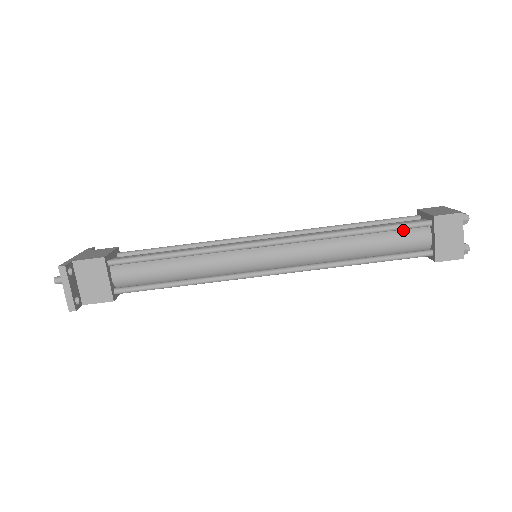
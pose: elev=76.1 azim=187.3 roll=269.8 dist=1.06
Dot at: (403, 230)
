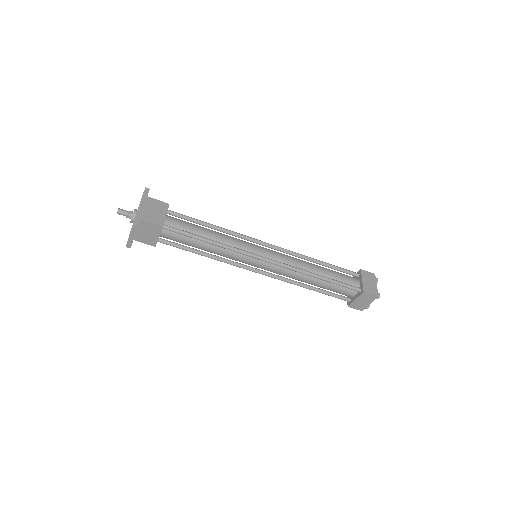
Dot at: (344, 286)
